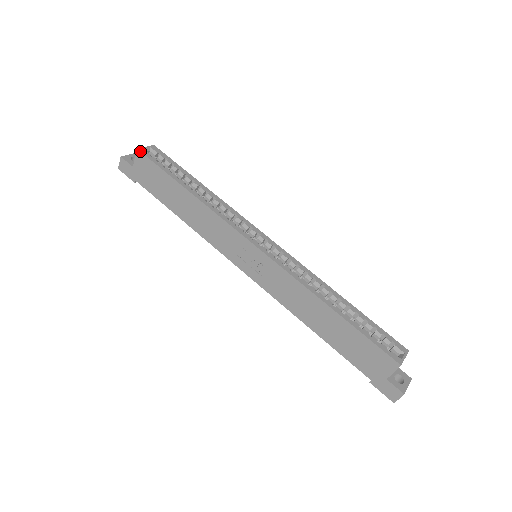
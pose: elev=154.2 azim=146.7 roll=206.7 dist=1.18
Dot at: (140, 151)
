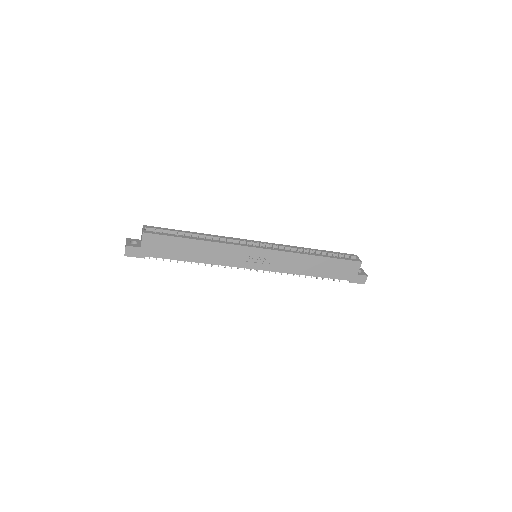
Dot at: (146, 233)
